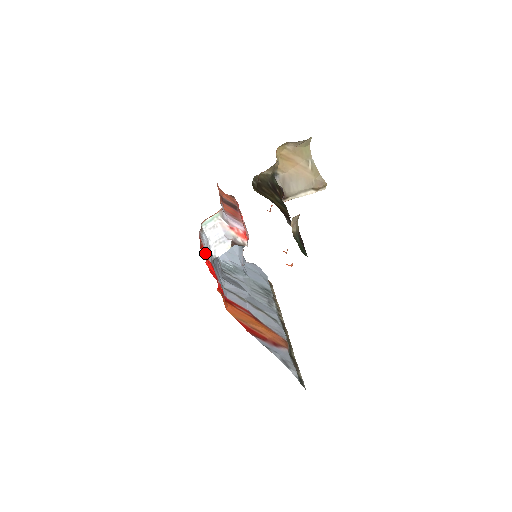
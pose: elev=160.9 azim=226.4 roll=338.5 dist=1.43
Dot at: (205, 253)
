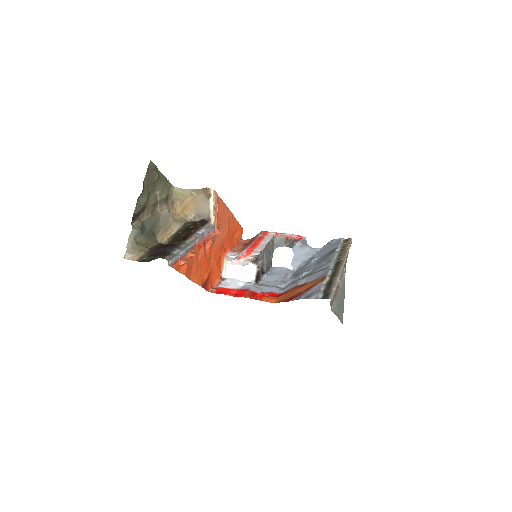
Dot at: (231, 290)
